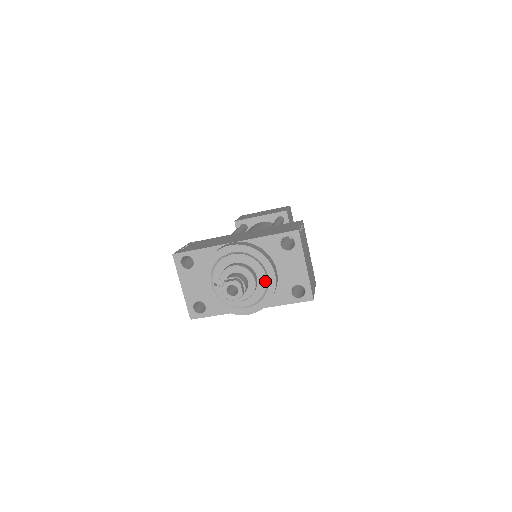
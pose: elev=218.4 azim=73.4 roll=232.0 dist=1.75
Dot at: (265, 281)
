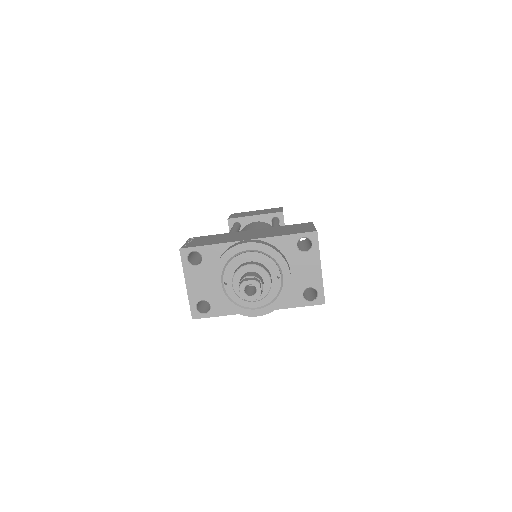
Dot at: (279, 282)
